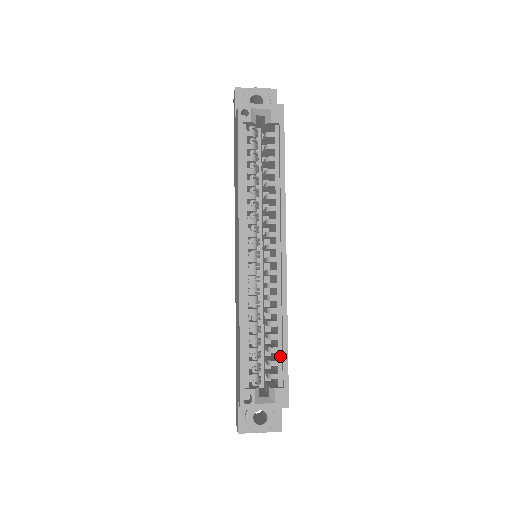
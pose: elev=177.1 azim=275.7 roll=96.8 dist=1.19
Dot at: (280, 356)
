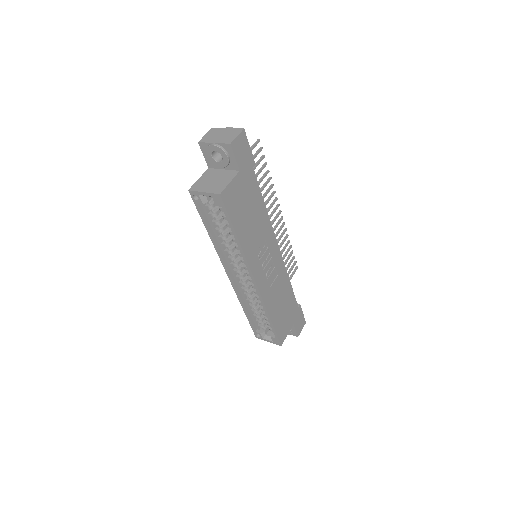
Dot at: occluded
